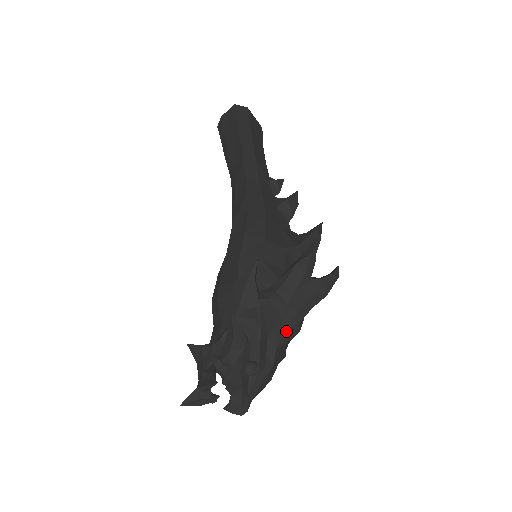
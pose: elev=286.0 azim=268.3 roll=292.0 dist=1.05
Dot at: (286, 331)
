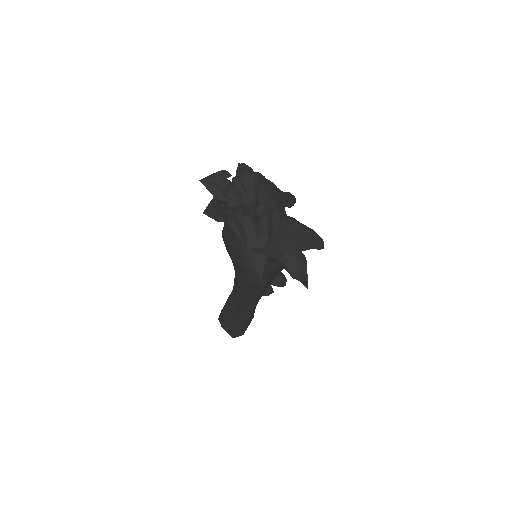
Dot at: occluded
